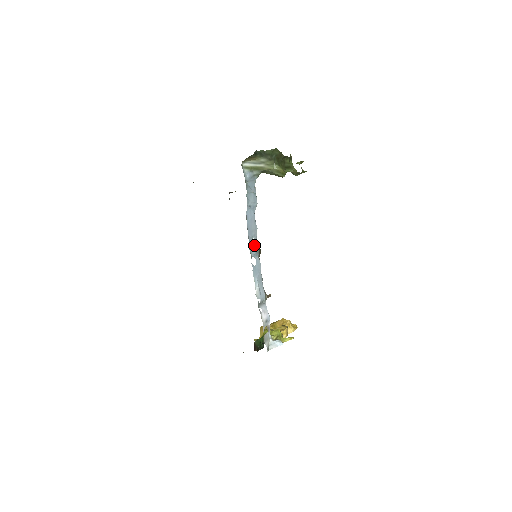
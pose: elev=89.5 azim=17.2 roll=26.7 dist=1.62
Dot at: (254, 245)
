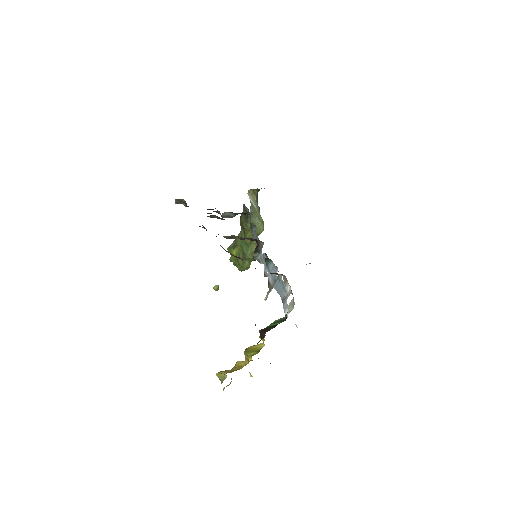
Dot at: occluded
